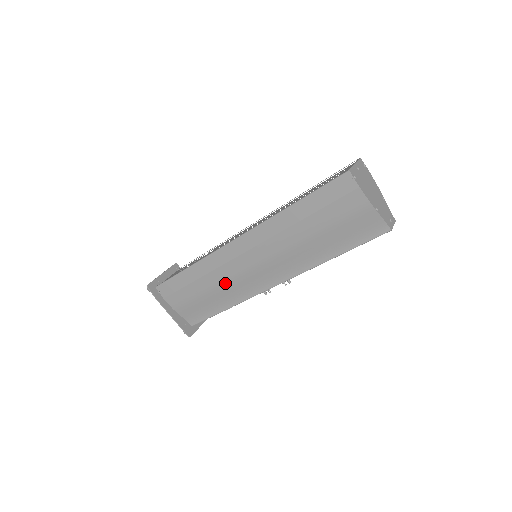
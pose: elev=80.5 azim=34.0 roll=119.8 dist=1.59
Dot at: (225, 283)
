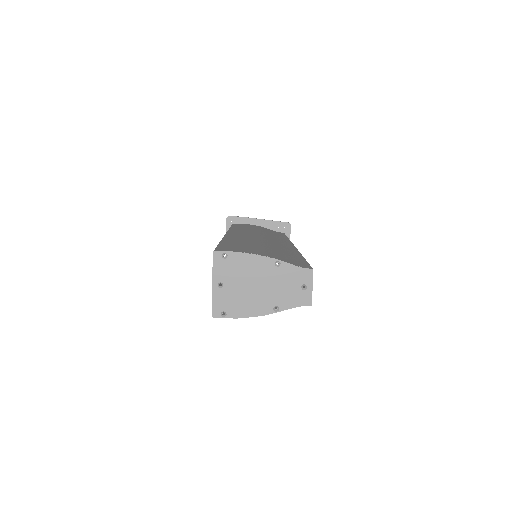
Dot at: occluded
